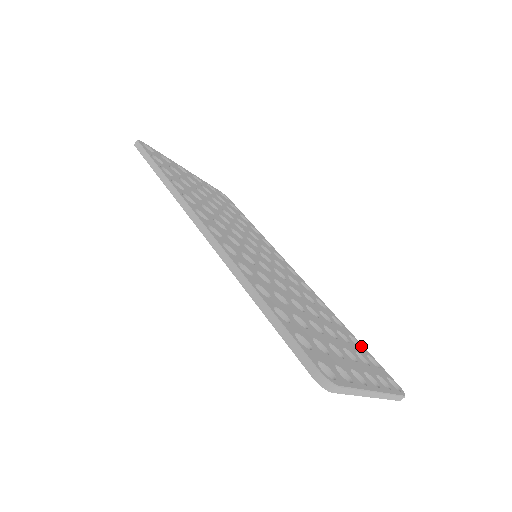
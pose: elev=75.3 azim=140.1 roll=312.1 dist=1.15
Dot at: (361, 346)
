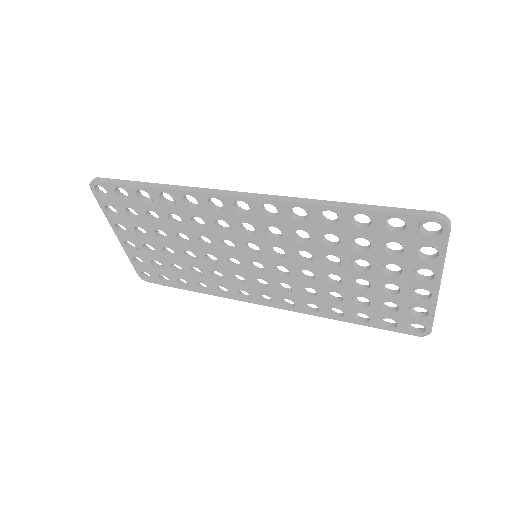
Dot at: occluded
